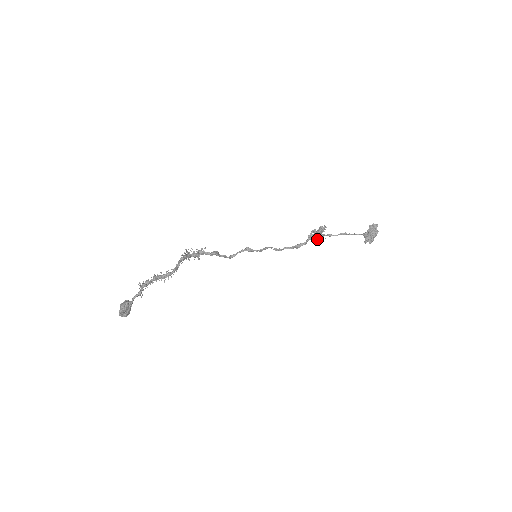
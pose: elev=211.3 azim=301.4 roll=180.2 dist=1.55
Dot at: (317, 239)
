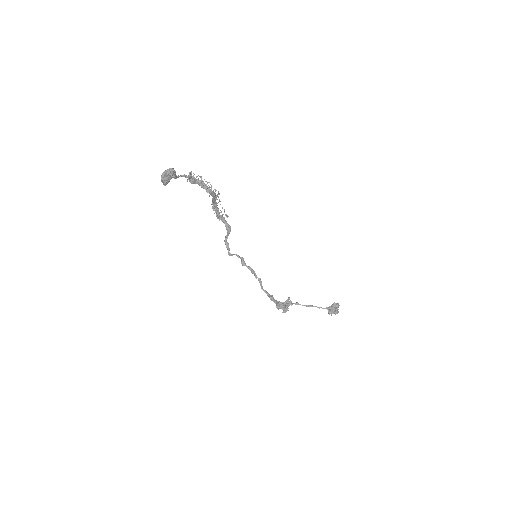
Dot at: (285, 305)
